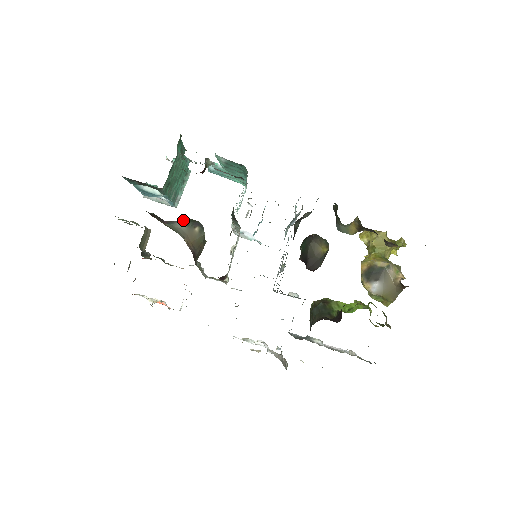
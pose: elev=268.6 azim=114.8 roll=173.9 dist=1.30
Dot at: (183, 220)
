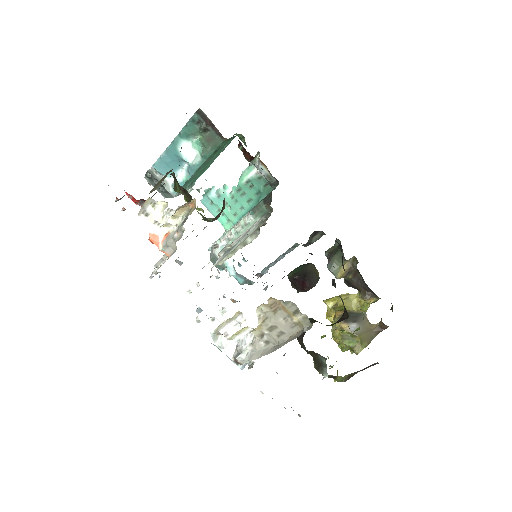
Dot at: occluded
